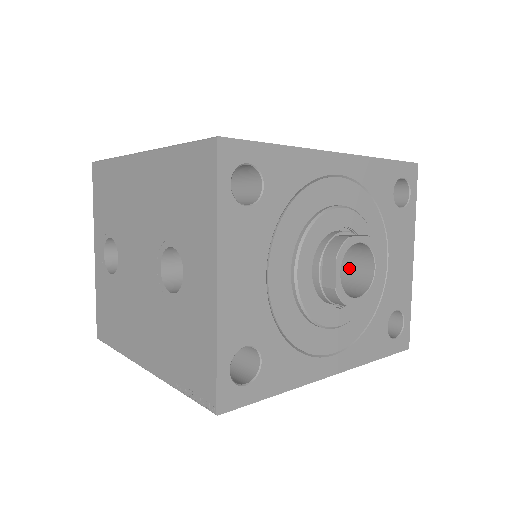
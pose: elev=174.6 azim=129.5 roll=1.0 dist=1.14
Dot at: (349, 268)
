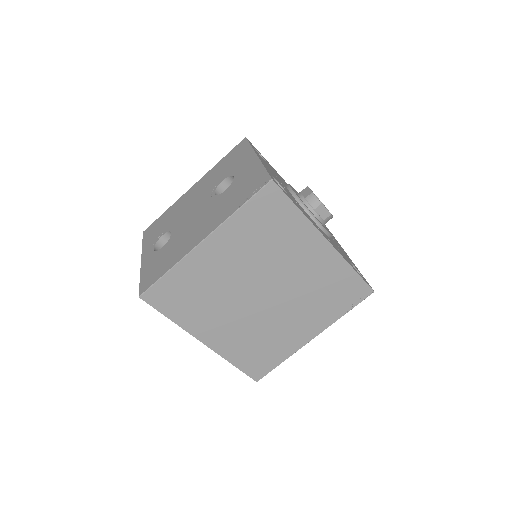
Dot at: occluded
